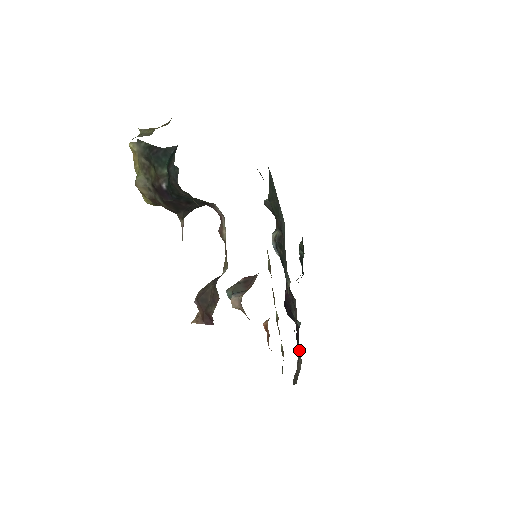
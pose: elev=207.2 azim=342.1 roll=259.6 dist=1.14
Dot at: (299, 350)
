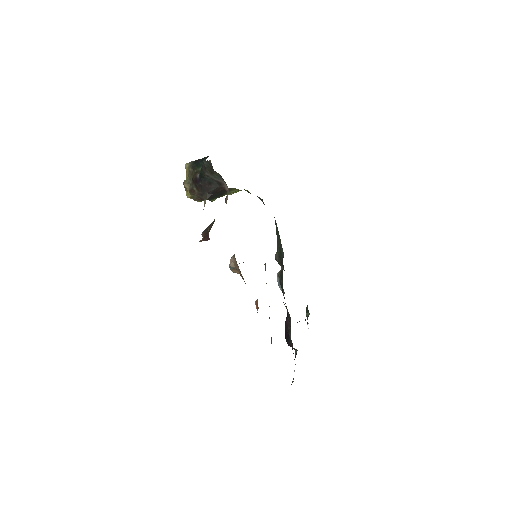
Dot at: occluded
